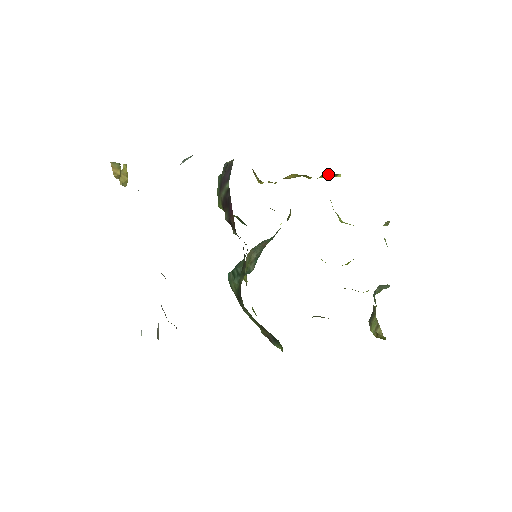
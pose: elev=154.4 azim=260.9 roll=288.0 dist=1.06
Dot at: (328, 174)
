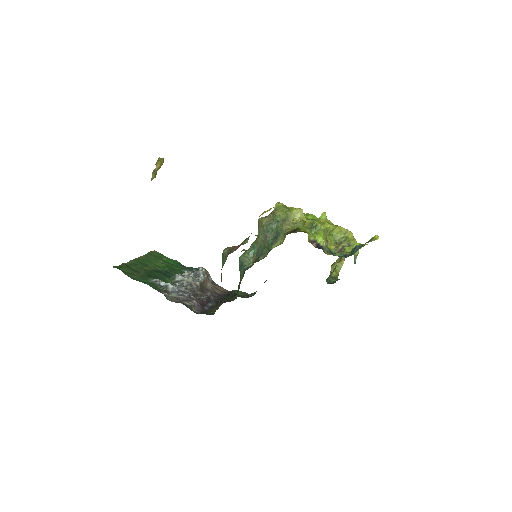
Dot at: occluded
